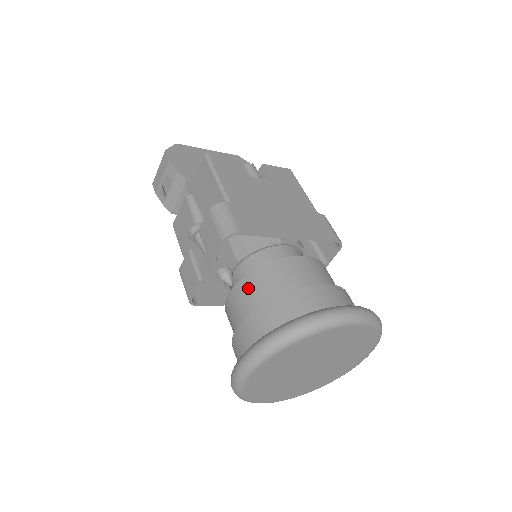
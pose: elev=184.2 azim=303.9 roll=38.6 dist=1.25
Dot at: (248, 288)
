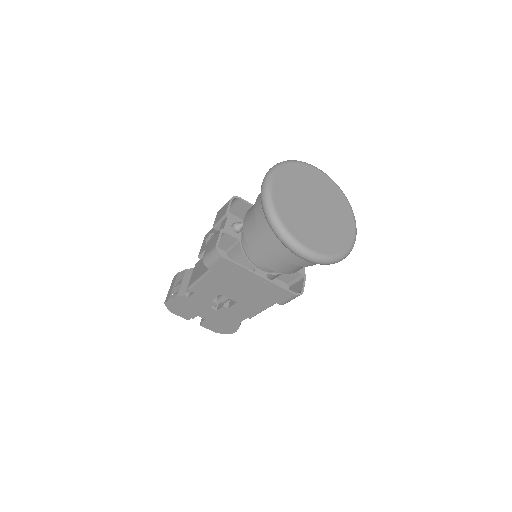
Dot at: occluded
